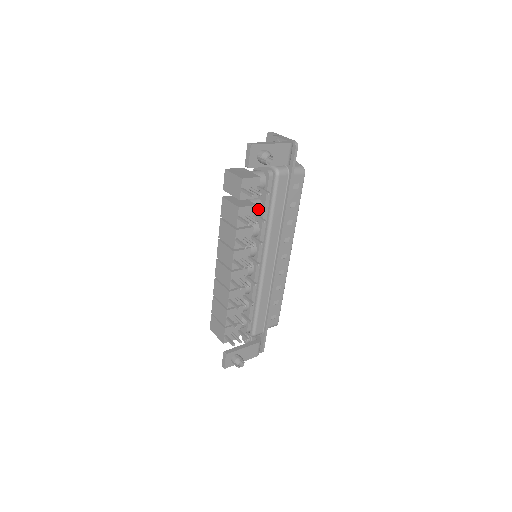
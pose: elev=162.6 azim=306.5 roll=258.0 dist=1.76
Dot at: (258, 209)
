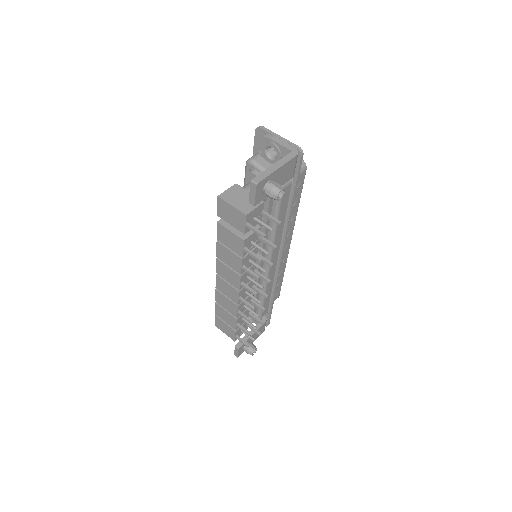
Dot at: (259, 224)
